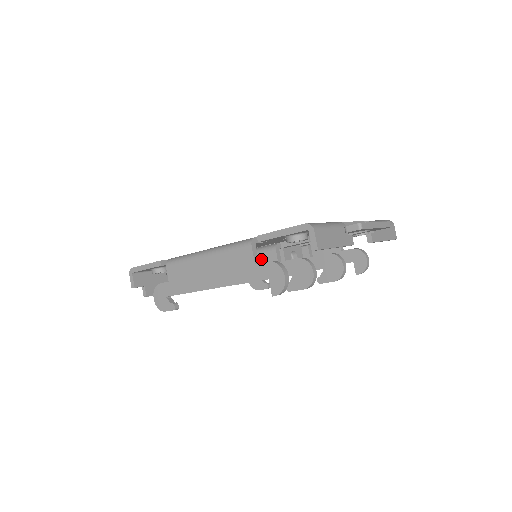
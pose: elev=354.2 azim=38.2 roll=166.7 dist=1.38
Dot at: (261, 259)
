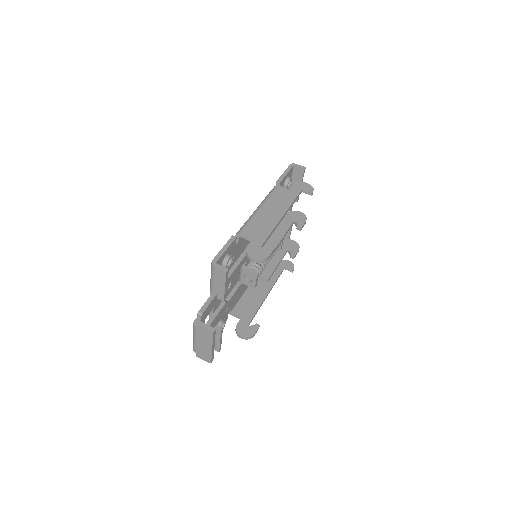
Dot at: occluded
